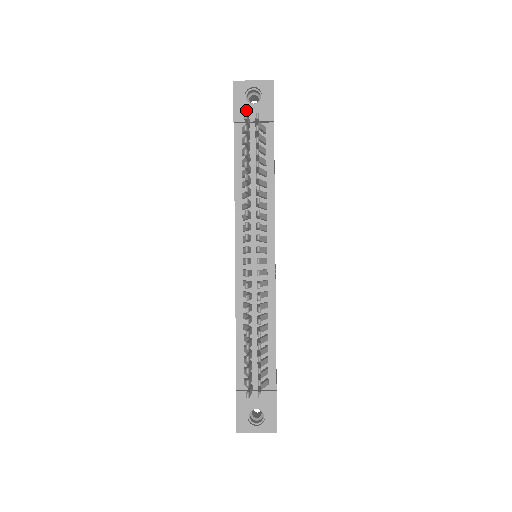
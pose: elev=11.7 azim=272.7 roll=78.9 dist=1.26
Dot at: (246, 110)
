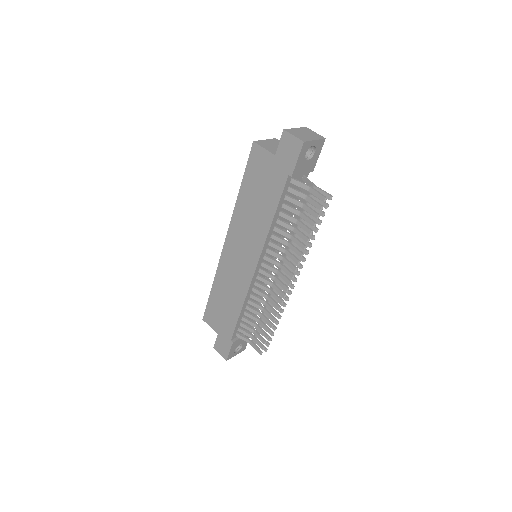
Dot at: (302, 166)
